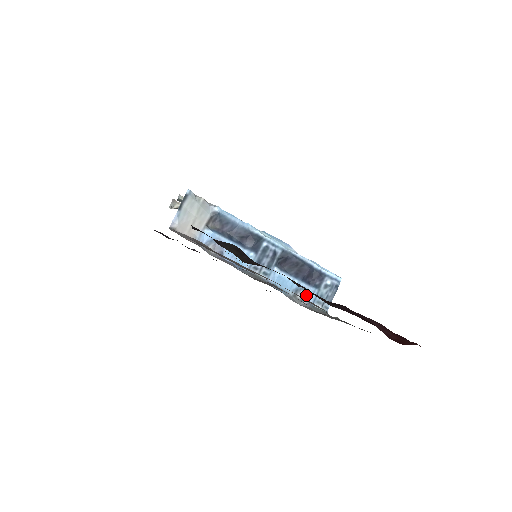
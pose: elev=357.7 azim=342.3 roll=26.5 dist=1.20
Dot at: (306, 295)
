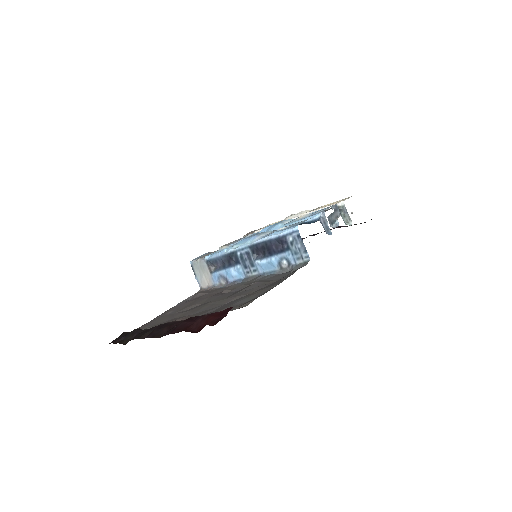
Dot at: (287, 261)
